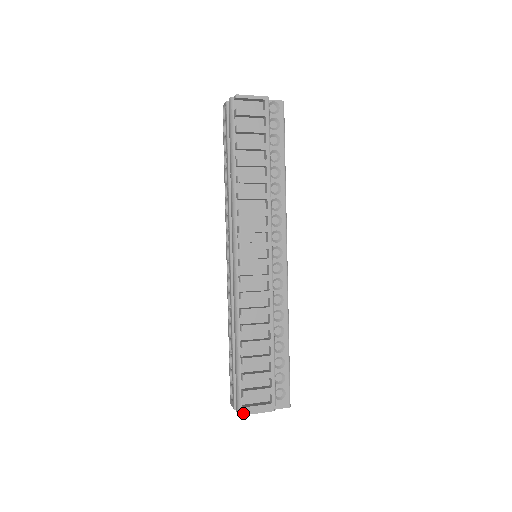
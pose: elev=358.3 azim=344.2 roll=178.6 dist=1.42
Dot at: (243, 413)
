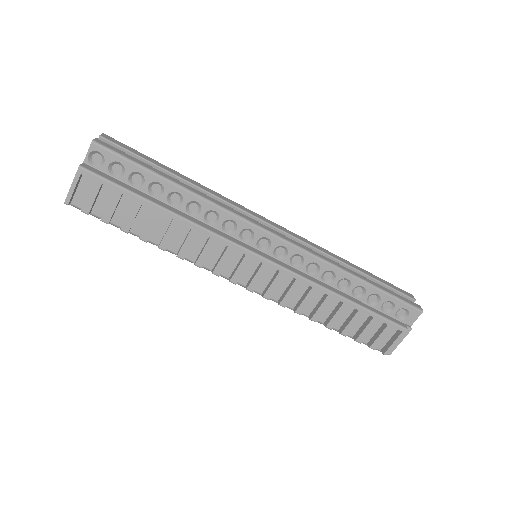
Dot at: (388, 354)
